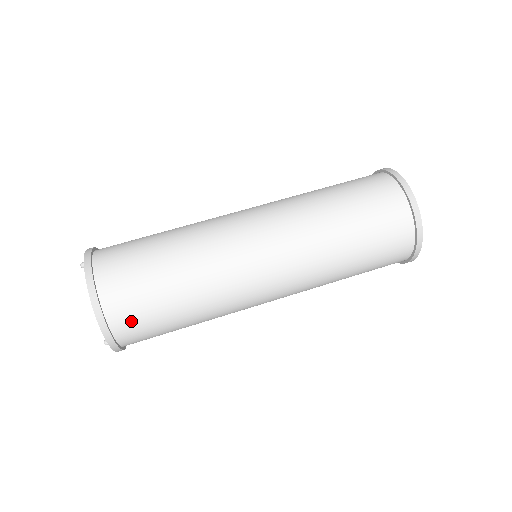
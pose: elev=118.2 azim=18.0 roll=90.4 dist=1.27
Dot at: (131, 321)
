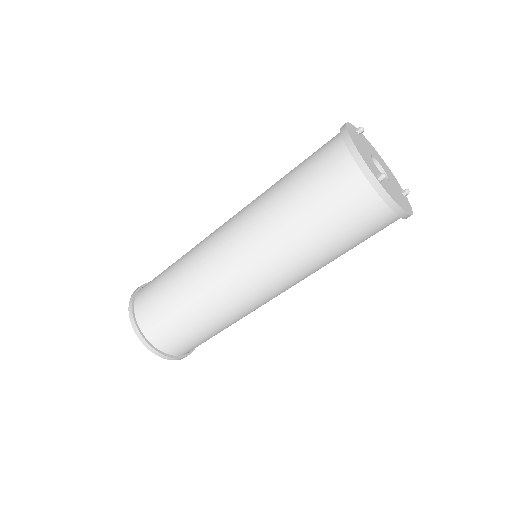
Dot at: (147, 312)
